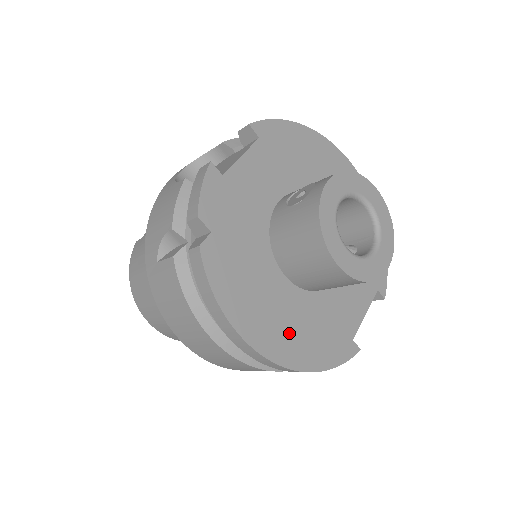
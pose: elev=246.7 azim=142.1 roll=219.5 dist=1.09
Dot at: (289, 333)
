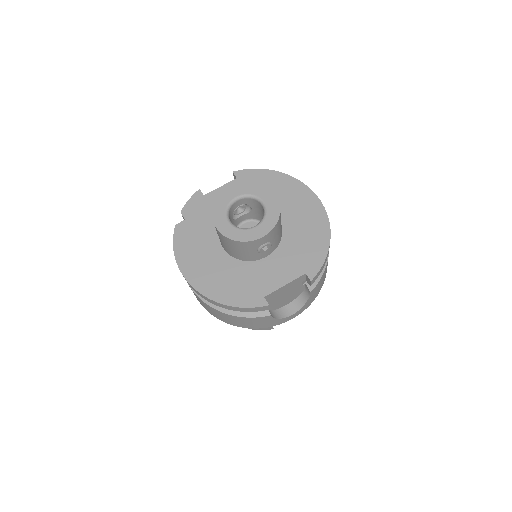
Dot at: (212, 277)
